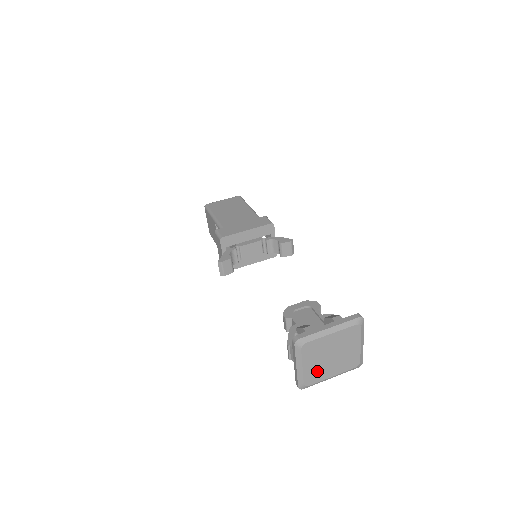
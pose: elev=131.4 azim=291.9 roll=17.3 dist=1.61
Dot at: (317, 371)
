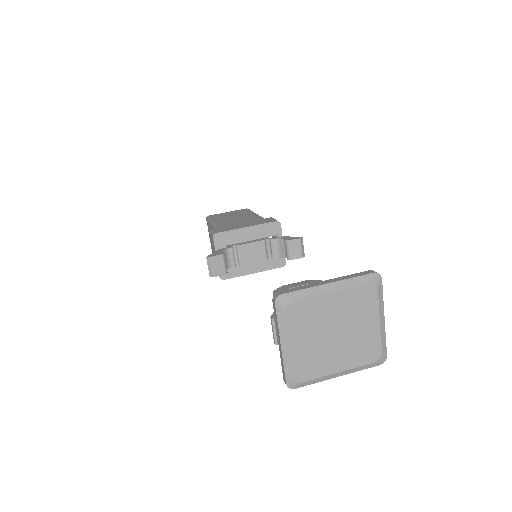
Dot at: (314, 357)
